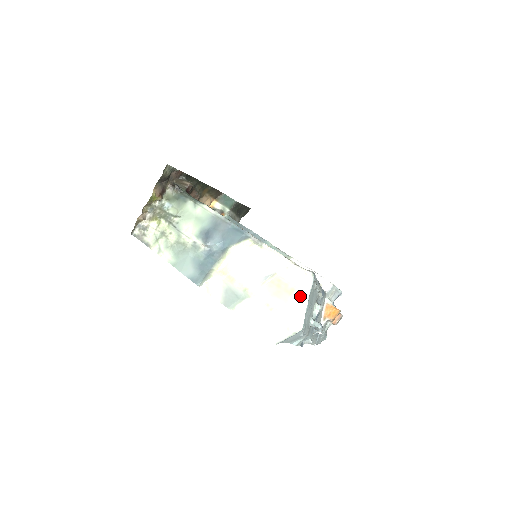
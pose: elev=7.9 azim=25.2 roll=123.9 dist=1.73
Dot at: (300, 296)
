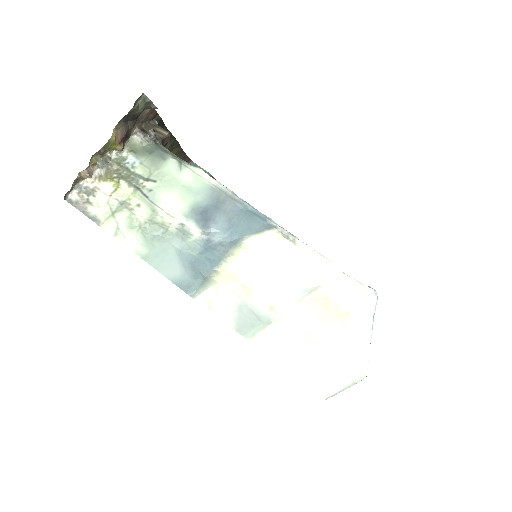
Dot at: (359, 324)
